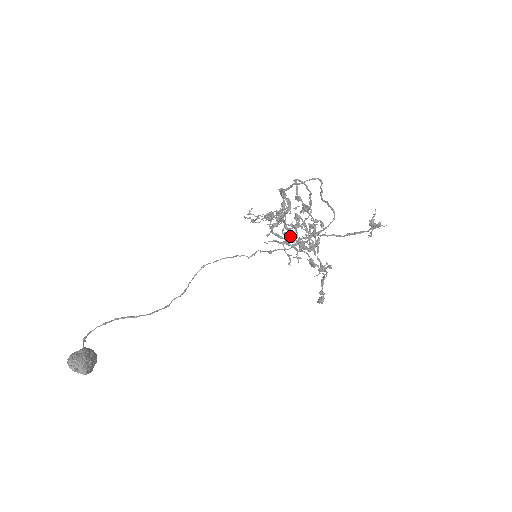
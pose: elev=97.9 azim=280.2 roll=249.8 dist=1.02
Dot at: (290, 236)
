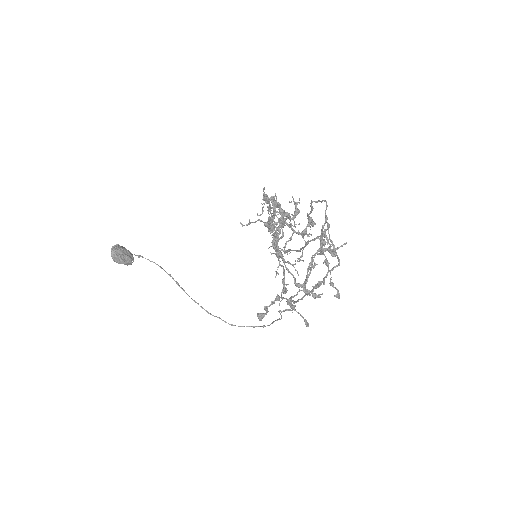
Dot at: (270, 224)
